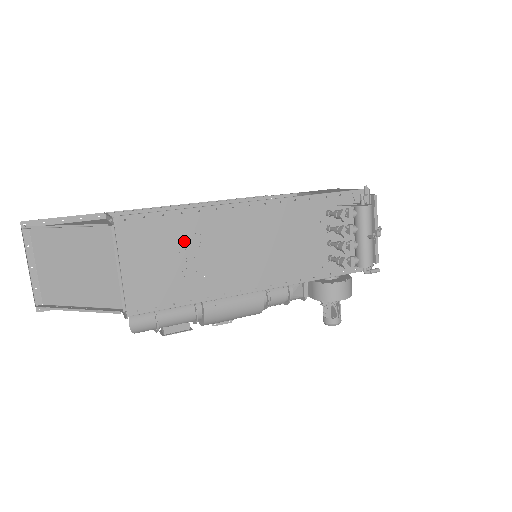
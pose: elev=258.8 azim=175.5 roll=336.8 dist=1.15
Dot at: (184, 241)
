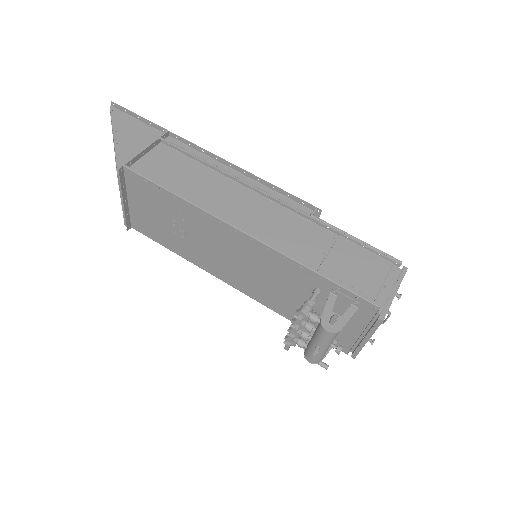
Dot at: (174, 215)
